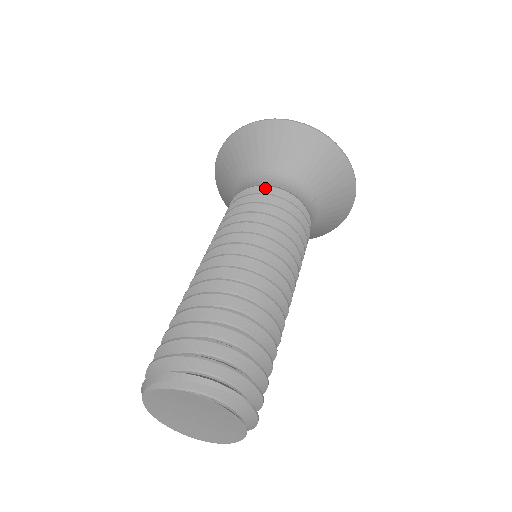
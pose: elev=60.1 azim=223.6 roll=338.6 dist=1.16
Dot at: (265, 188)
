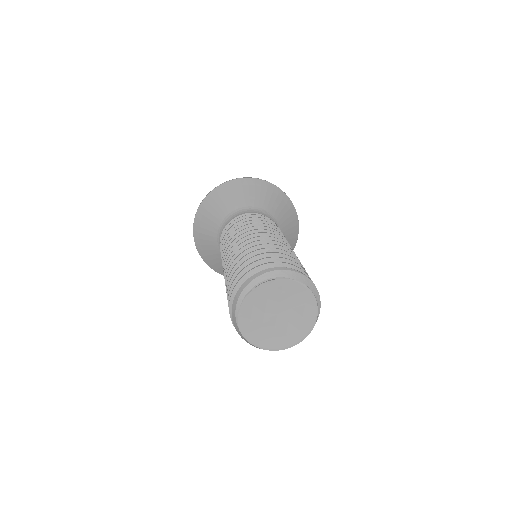
Dot at: occluded
